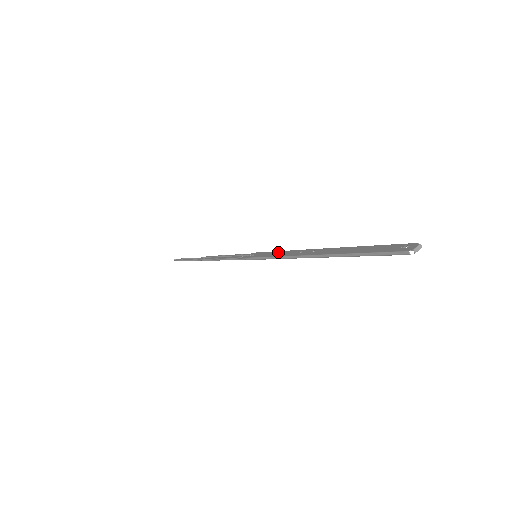
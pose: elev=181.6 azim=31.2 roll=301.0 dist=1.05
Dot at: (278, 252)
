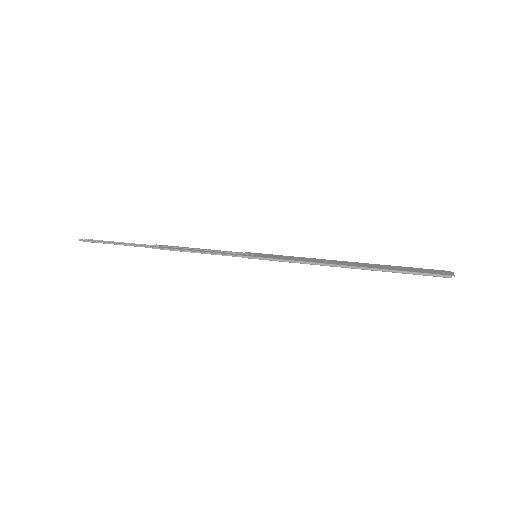
Dot at: (291, 257)
